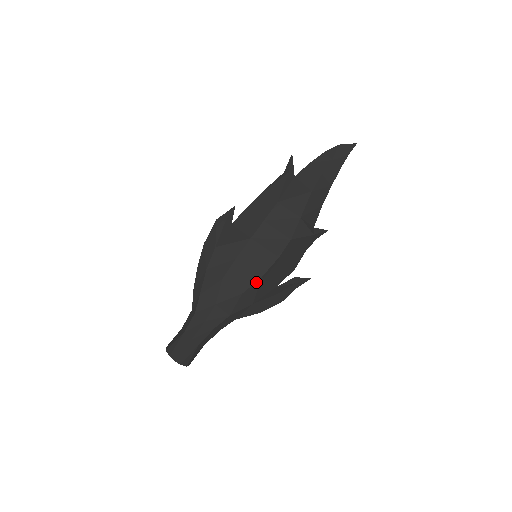
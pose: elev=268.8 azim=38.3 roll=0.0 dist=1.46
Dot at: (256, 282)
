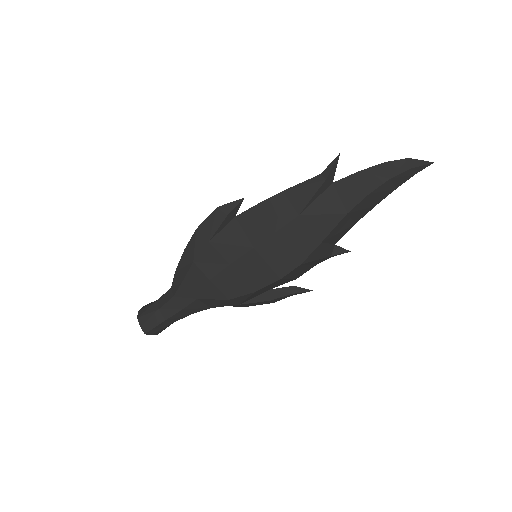
Dot at: (247, 294)
